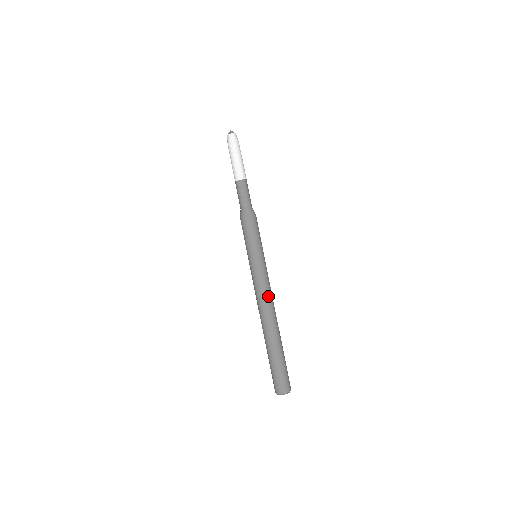
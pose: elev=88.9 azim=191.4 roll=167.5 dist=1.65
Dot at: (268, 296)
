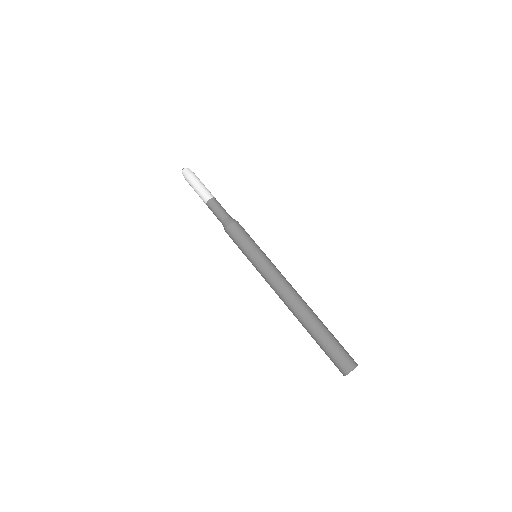
Dot at: (288, 282)
